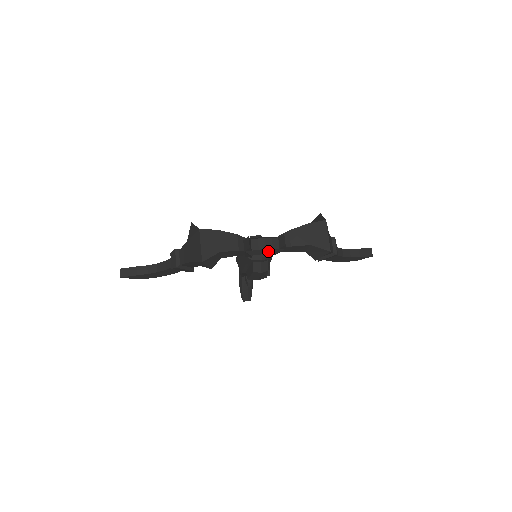
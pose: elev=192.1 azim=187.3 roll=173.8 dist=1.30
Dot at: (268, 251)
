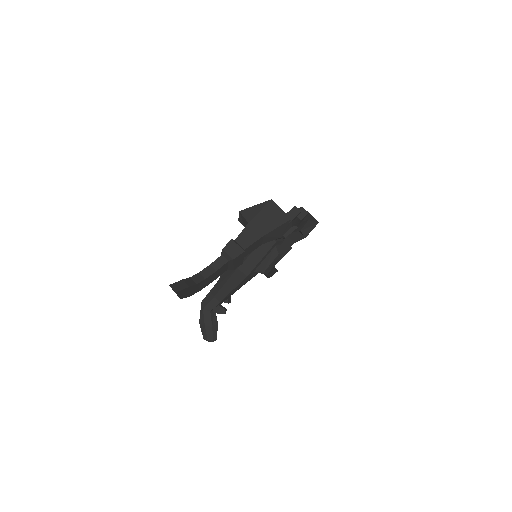
Dot at: (298, 222)
